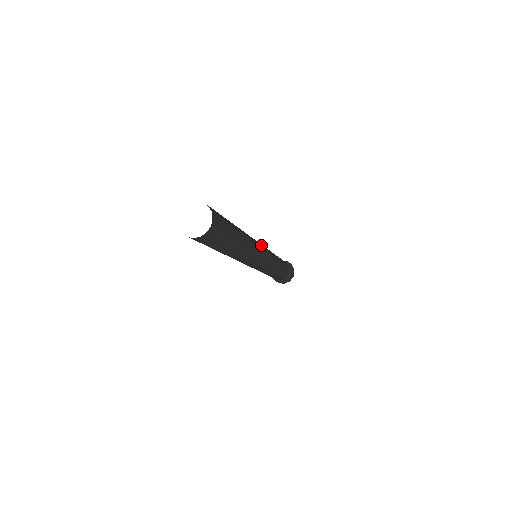
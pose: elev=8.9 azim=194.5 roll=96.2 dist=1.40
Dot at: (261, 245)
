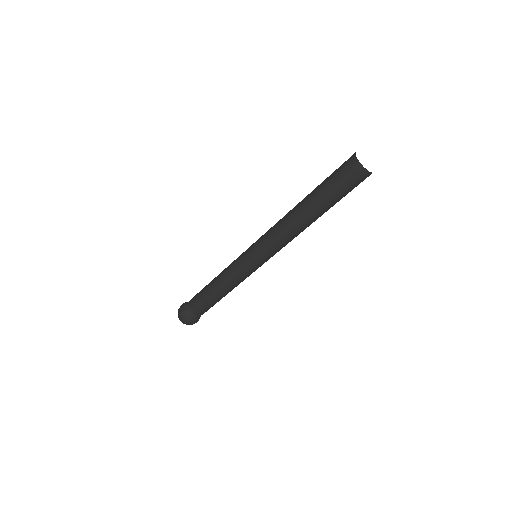
Dot at: occluded
